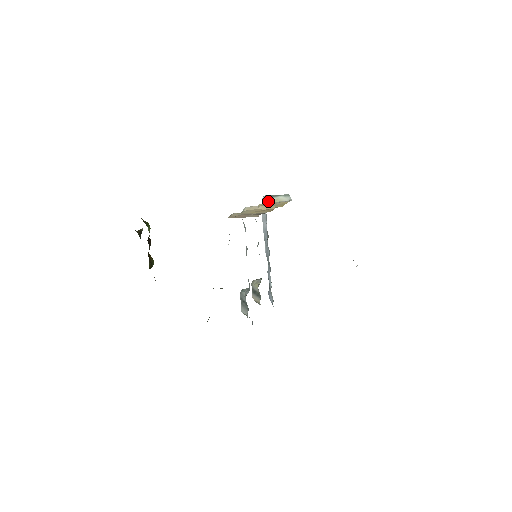
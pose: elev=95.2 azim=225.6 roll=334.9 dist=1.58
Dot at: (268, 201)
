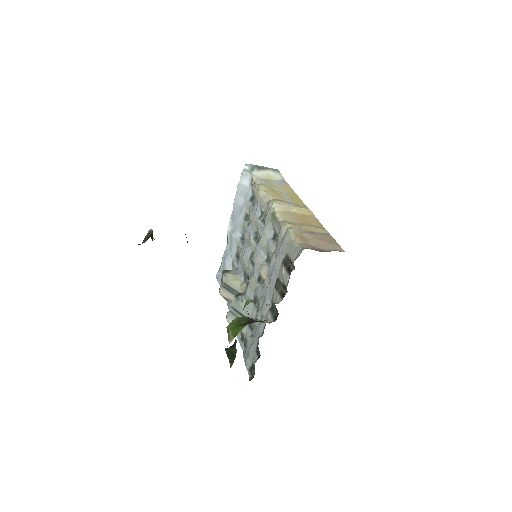
Dot at: (258, 176)
